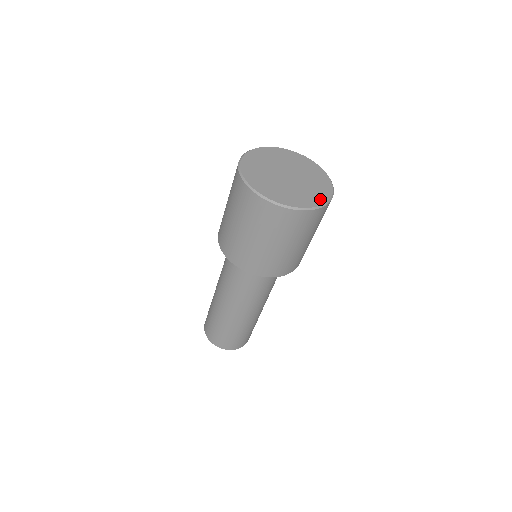
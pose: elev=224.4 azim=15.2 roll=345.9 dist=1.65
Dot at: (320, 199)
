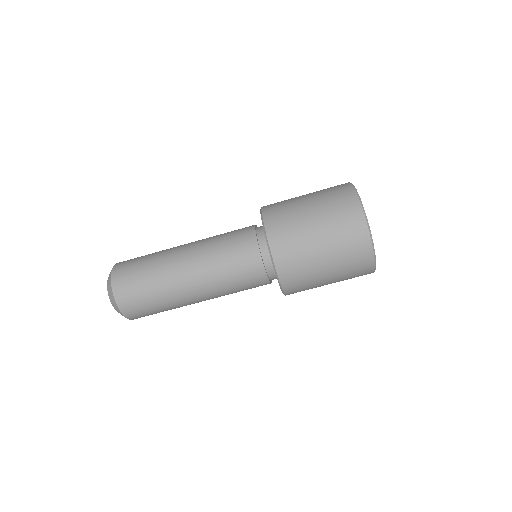
Dot at: occluded
